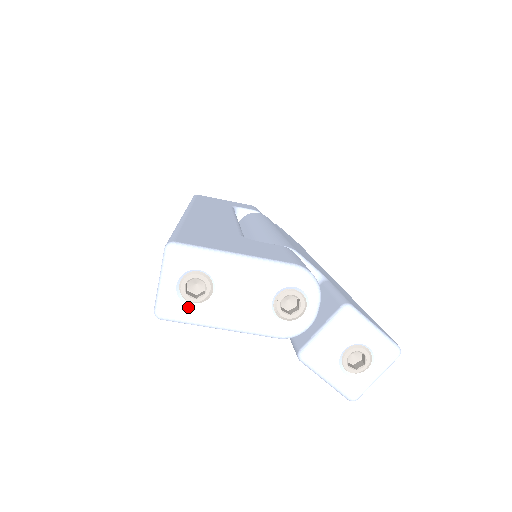
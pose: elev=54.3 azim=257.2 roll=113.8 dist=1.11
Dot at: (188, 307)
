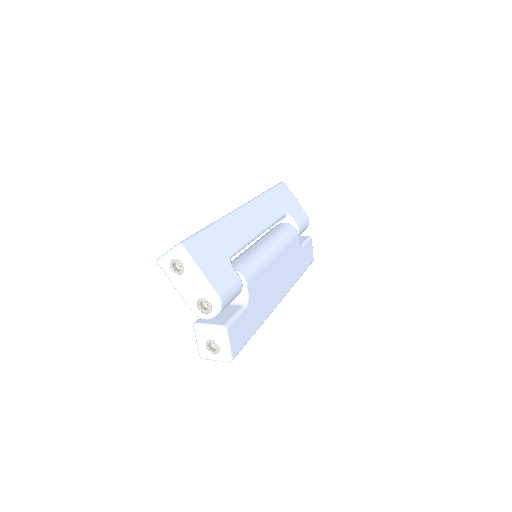
Dot at: (169, 270)
